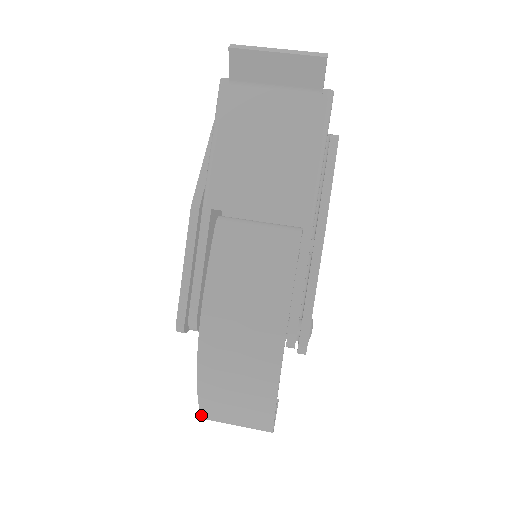
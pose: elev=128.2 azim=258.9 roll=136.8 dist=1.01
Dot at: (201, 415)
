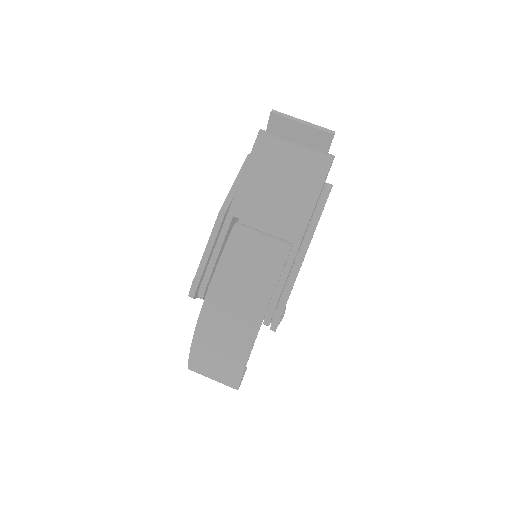
Dot at: (188, 365)
